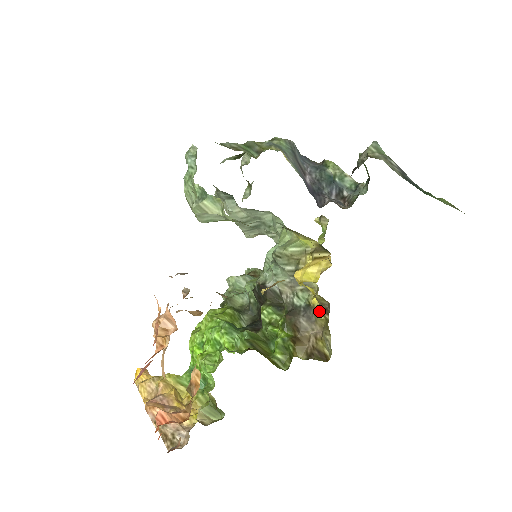
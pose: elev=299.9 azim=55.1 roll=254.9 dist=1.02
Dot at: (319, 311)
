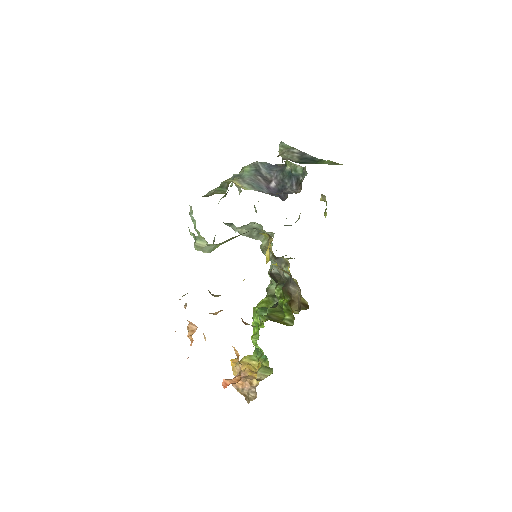
Dot at: occluded
